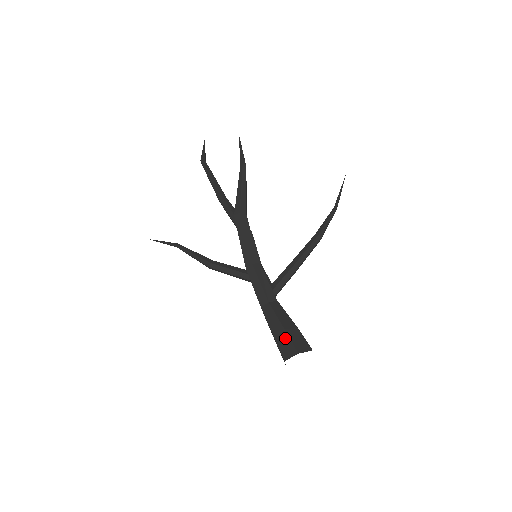
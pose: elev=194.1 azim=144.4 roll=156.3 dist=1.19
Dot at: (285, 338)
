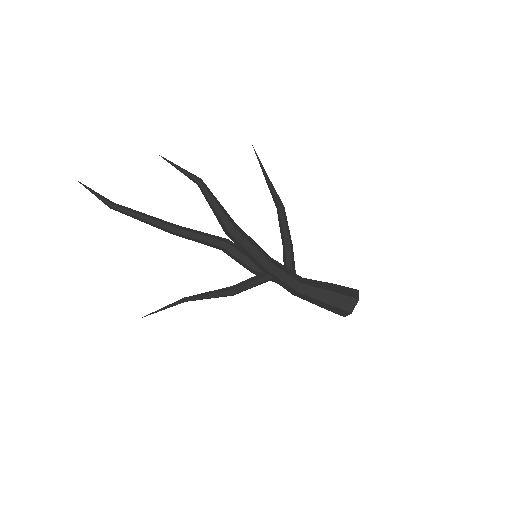
Dot at: (339, 297)
